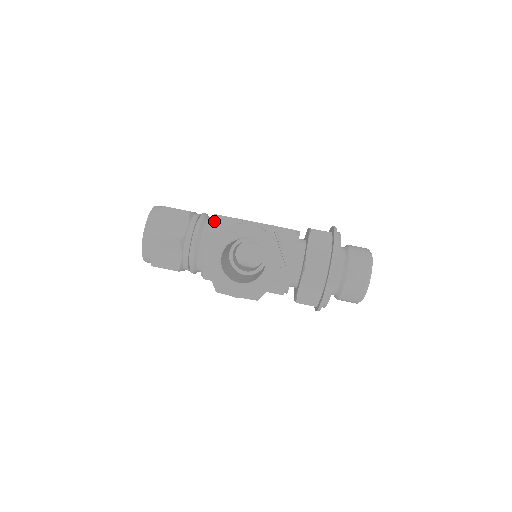
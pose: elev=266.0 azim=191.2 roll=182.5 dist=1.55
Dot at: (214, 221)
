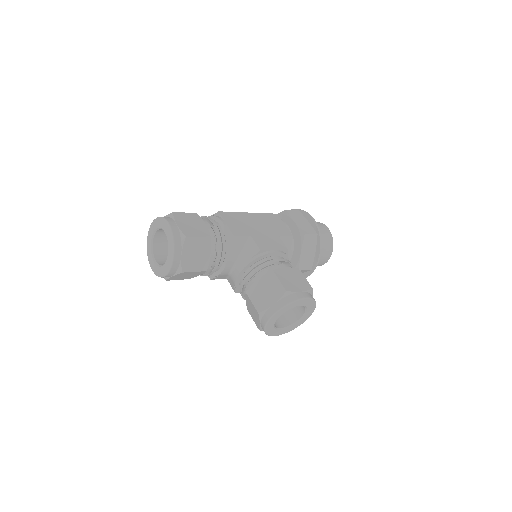
Dot at: (233, 243)
